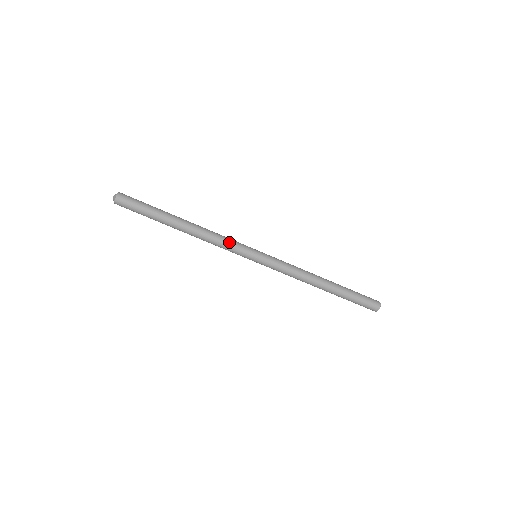
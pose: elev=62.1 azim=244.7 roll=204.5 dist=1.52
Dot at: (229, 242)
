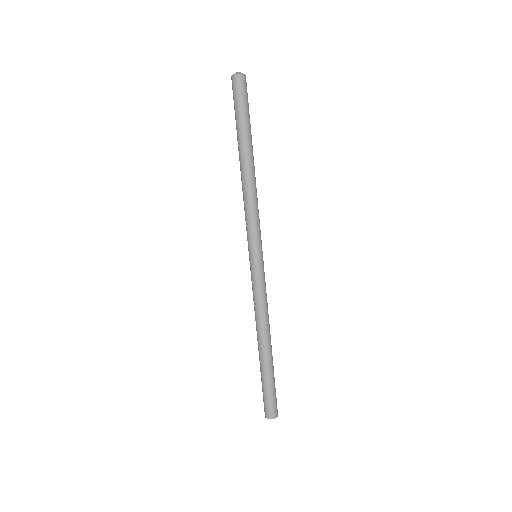
Dot at: (252, 219)
